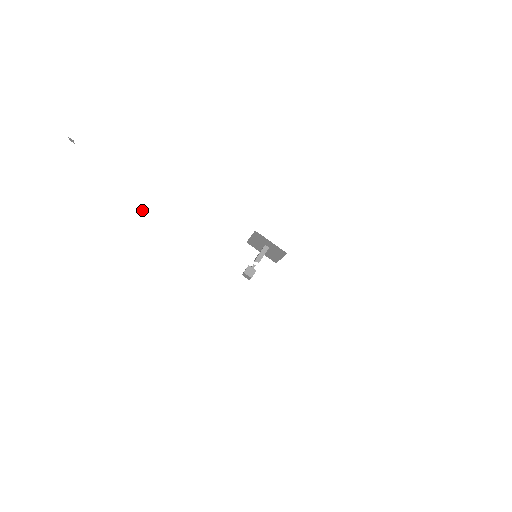
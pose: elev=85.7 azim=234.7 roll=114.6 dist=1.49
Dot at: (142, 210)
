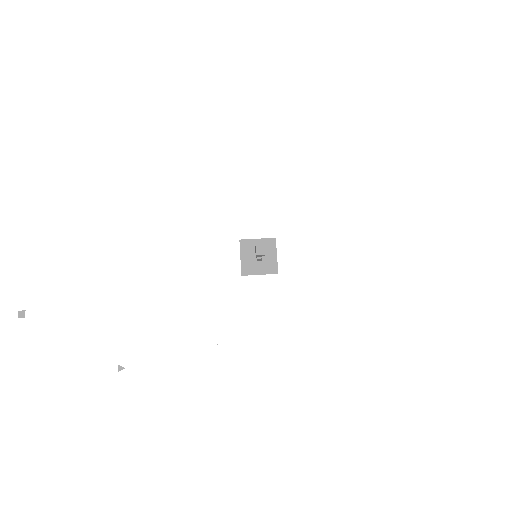
Dot at: occluded
